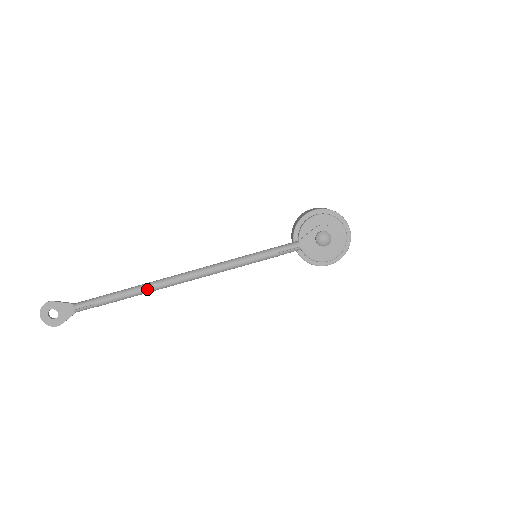
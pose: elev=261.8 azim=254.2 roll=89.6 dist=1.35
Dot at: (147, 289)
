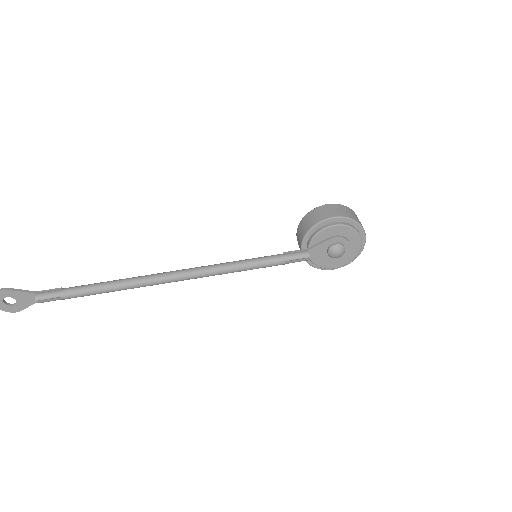
Dot at: (127, 288)
